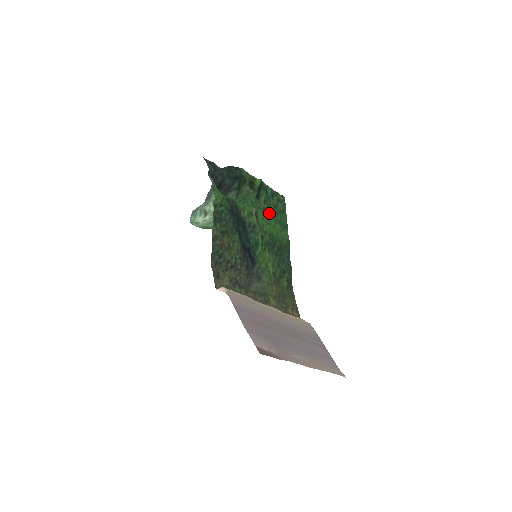
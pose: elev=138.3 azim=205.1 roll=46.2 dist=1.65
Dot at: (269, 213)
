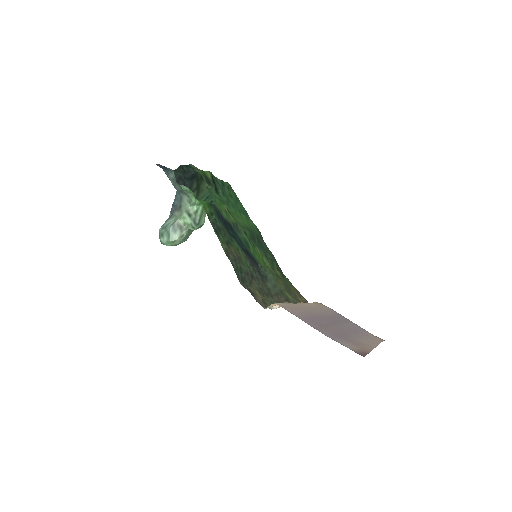
Dot at: (232, 205)
